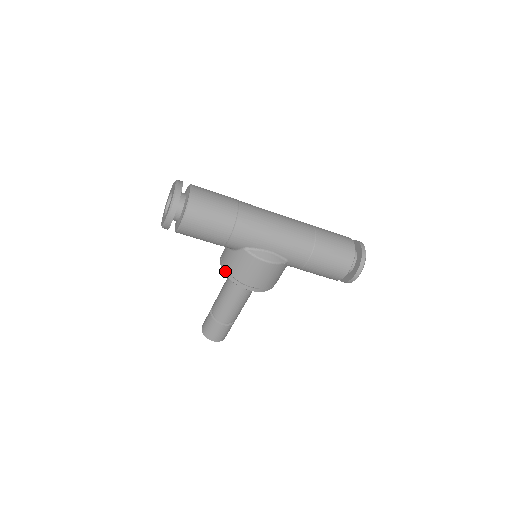
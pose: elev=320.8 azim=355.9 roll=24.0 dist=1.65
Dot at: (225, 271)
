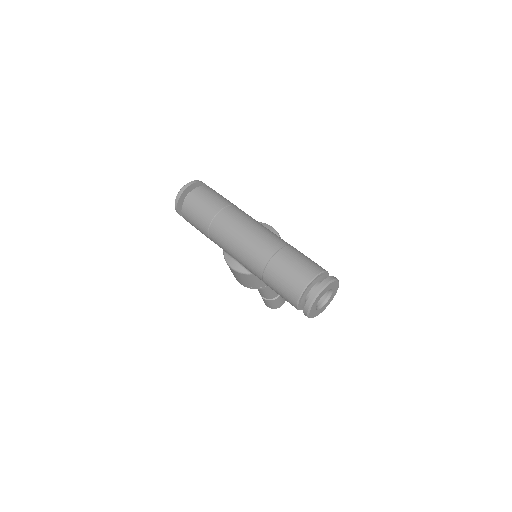
Dot at: occluded
